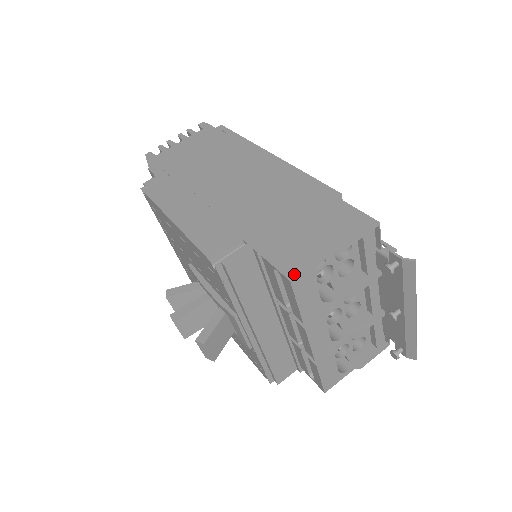
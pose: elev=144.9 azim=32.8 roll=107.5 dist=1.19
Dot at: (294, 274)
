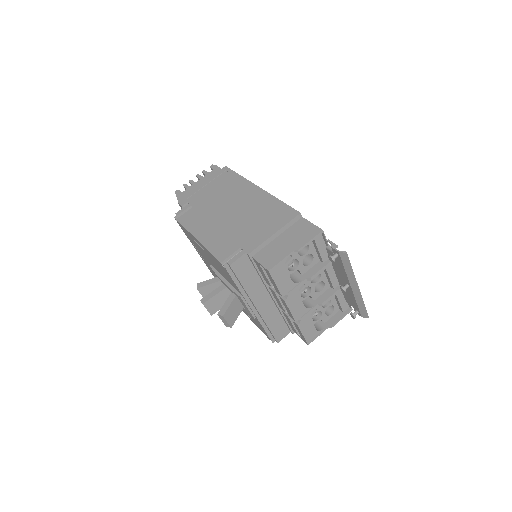
Dot at: (271, 267)
